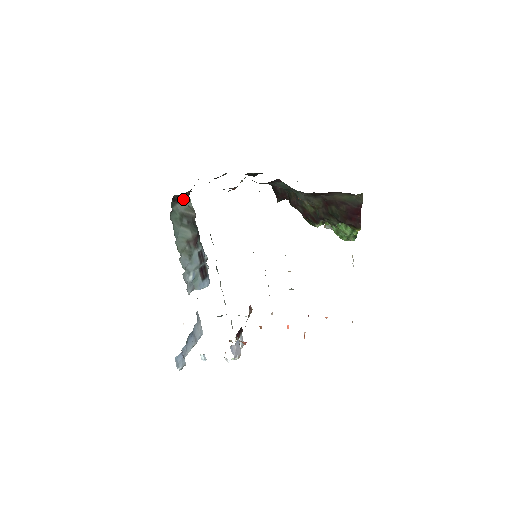
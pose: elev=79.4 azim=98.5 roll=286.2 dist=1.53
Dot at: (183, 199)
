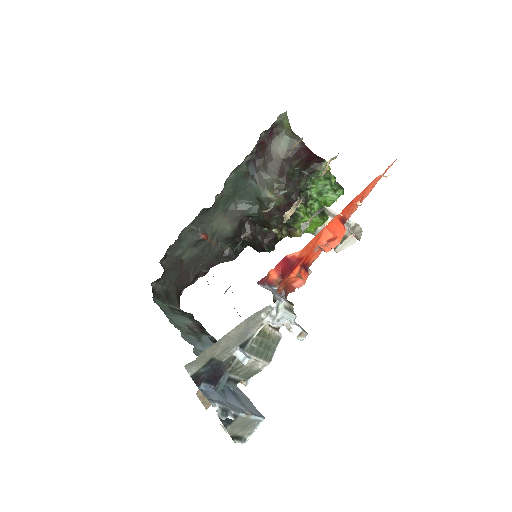
Dot at: (171, 303)
